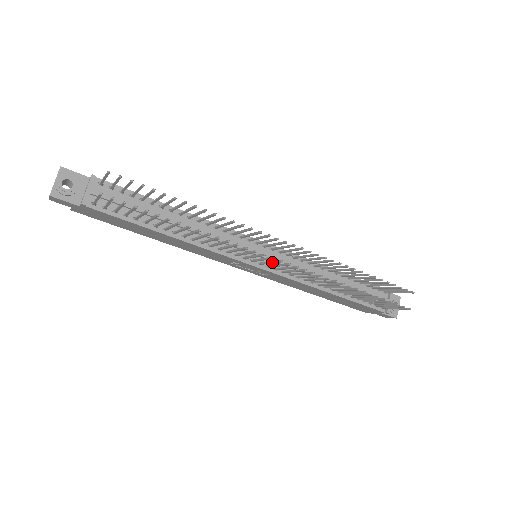
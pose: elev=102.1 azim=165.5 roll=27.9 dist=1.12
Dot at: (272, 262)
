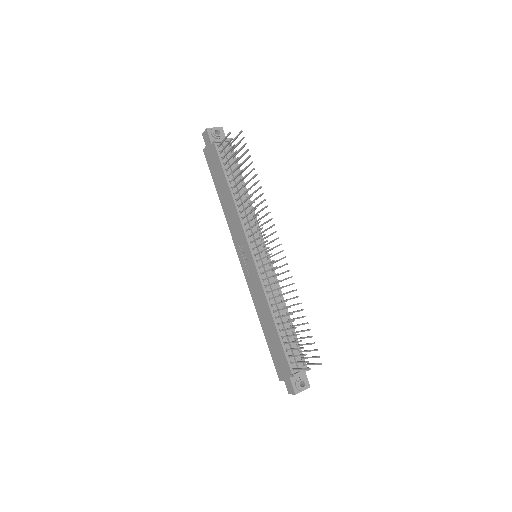
Dot at: occluded
